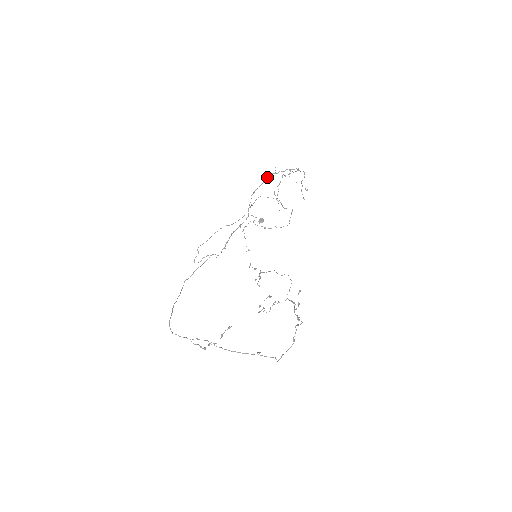
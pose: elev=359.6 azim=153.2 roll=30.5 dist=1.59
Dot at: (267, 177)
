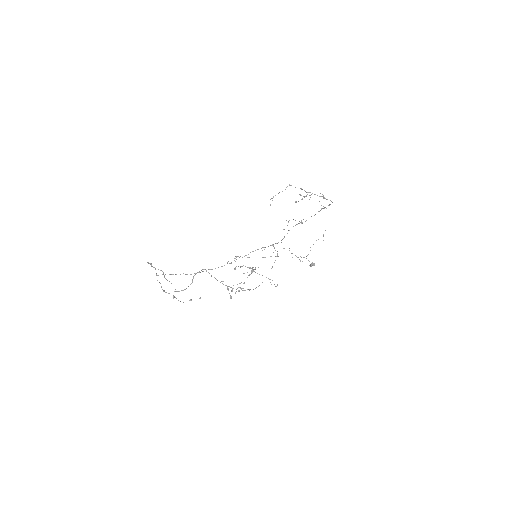
Dot at: occluded
